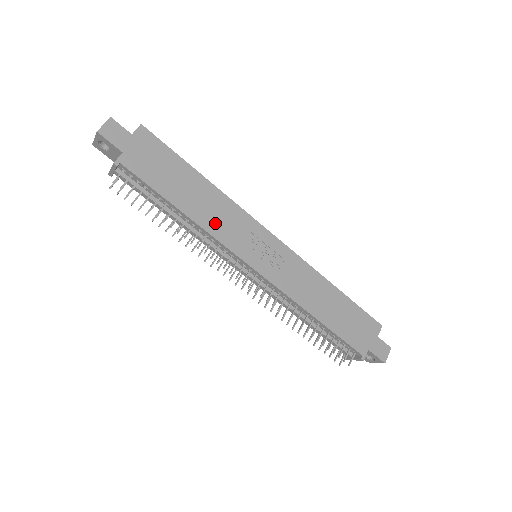
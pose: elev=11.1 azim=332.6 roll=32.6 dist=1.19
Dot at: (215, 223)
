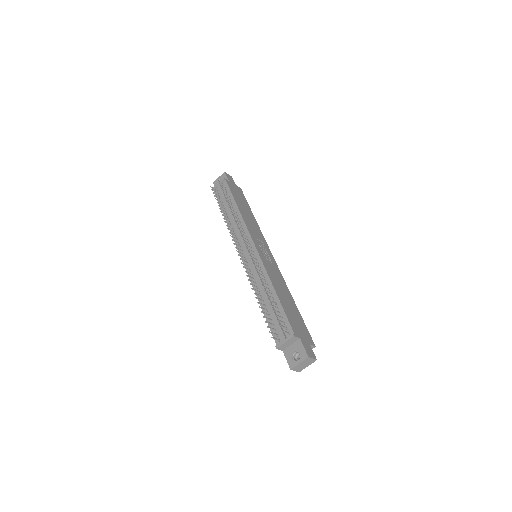
Dot at: (248, 223)
